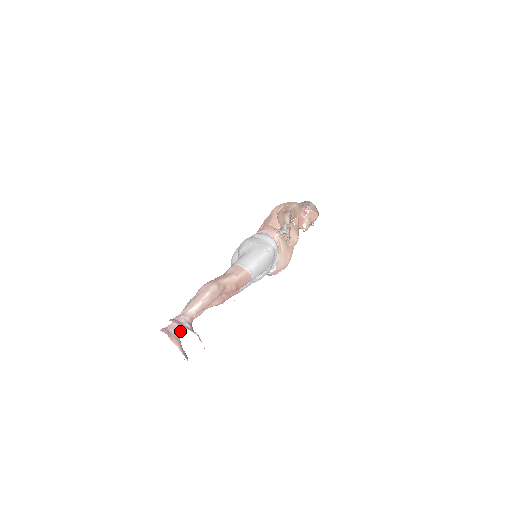
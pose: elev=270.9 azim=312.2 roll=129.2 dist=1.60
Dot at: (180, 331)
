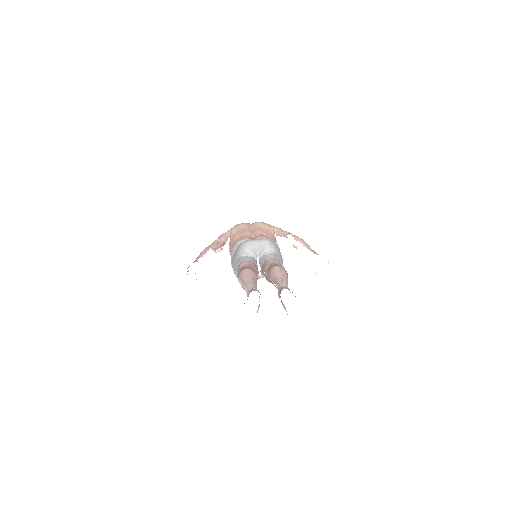
Dot at: occluded
